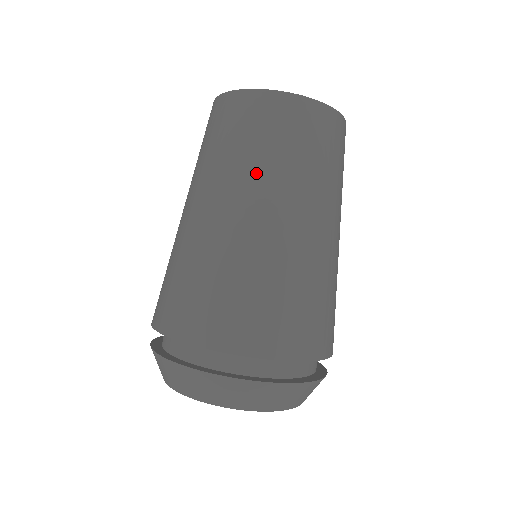
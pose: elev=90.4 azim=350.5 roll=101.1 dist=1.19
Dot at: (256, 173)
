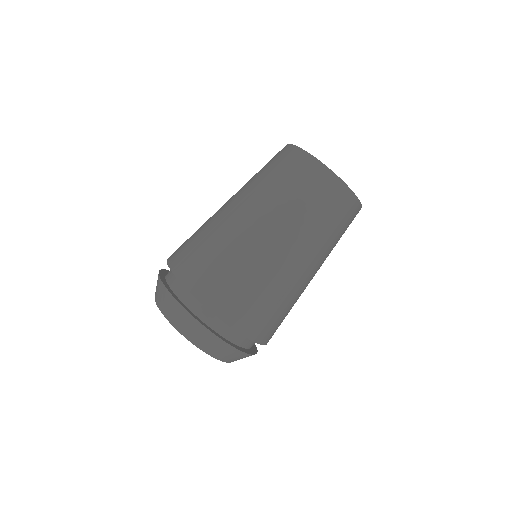
Dot at: (254, 186)
